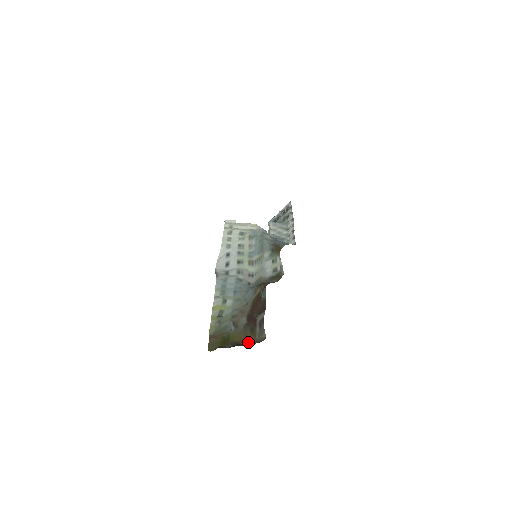
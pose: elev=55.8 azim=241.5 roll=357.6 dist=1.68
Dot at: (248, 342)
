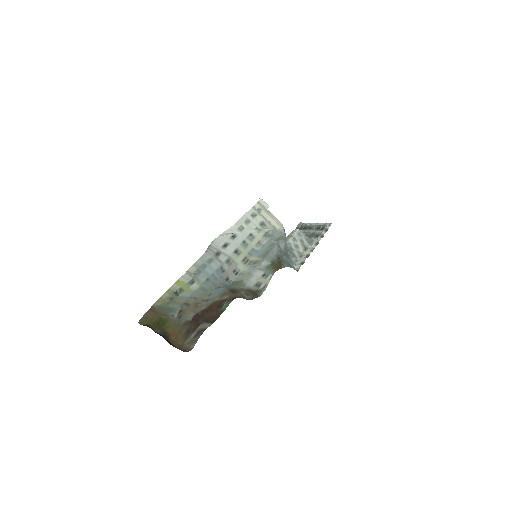
Dot at: (175, 341)
